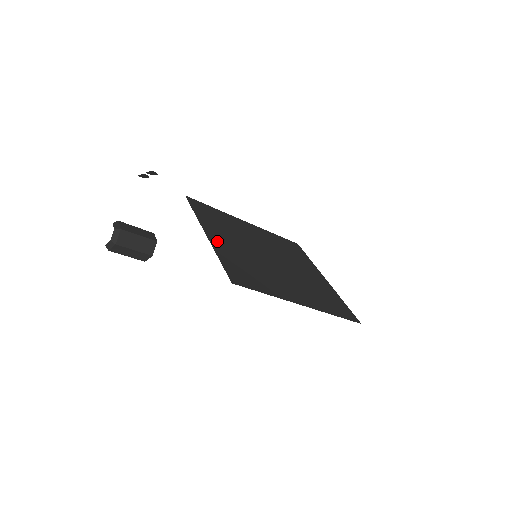
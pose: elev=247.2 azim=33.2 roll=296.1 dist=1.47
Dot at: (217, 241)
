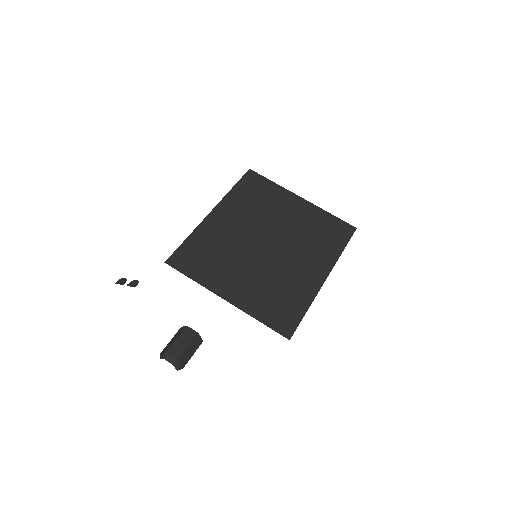
Dot at: (237, 296)
